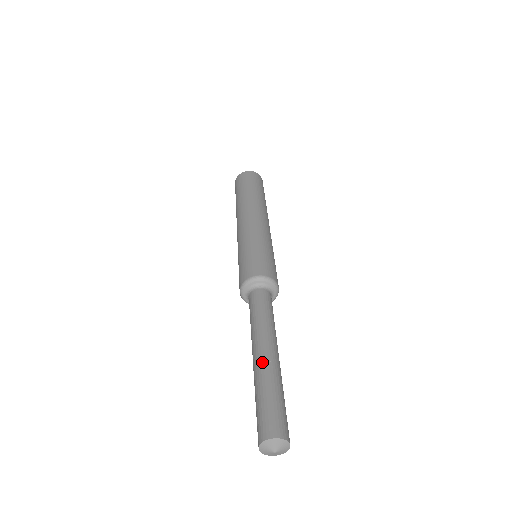
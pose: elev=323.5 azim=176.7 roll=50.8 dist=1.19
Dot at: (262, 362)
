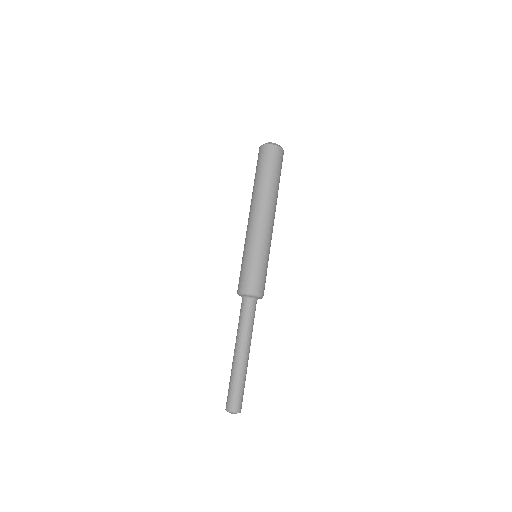
Dot at: (243, 364)
